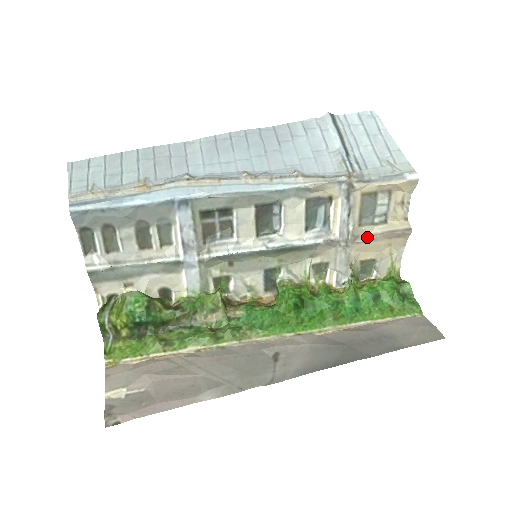
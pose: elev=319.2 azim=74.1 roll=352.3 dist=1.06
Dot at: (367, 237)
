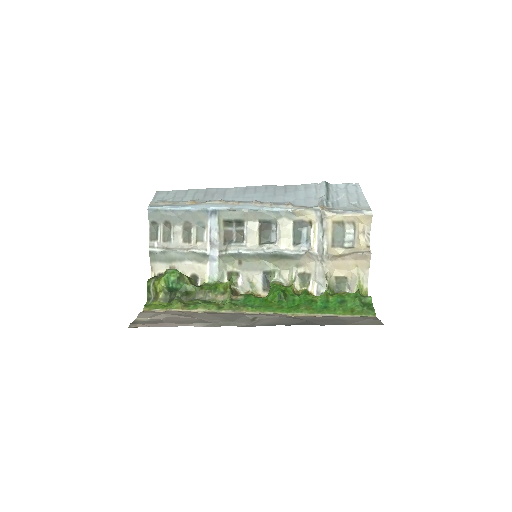
Dot at: (338, 256)
